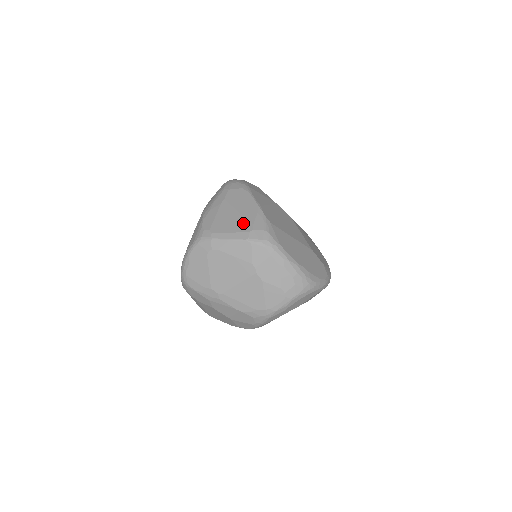
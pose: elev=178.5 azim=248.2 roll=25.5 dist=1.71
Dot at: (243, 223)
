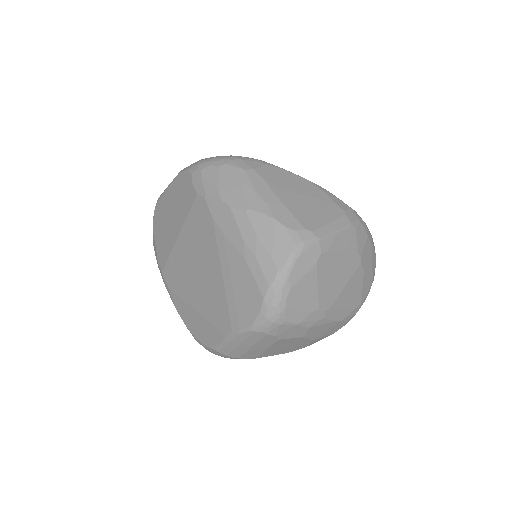
Dot at: (327, 206)
